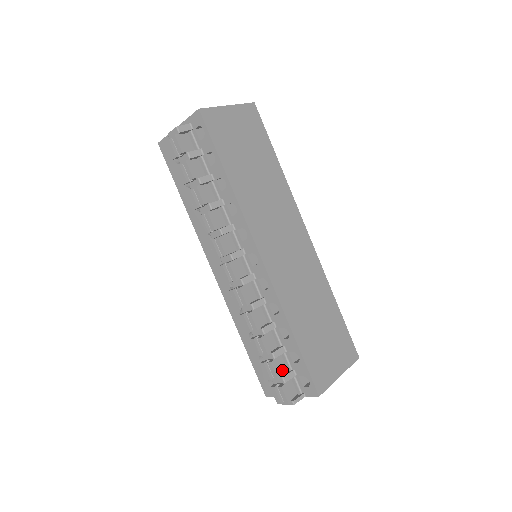
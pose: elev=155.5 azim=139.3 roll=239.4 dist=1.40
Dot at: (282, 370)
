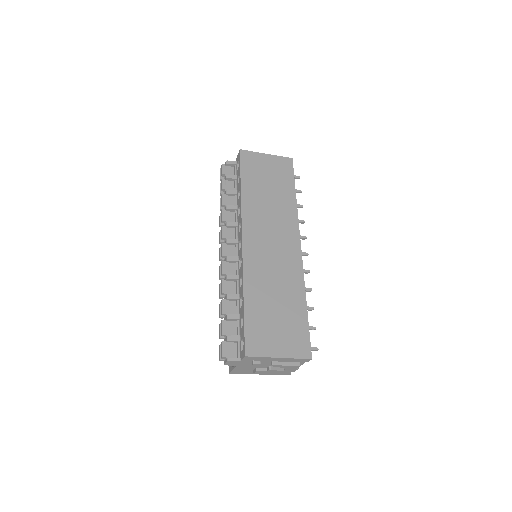
Dot at: (231, 333)
